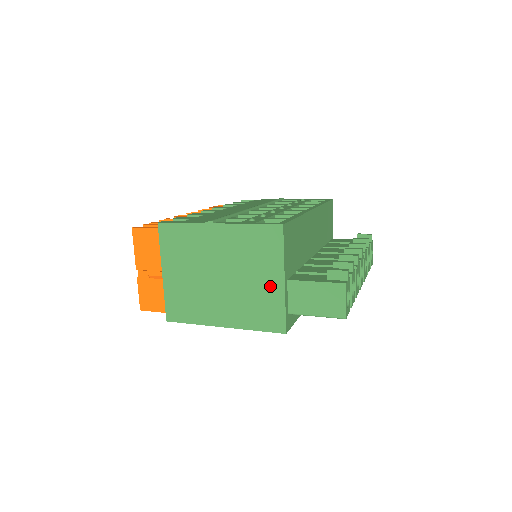
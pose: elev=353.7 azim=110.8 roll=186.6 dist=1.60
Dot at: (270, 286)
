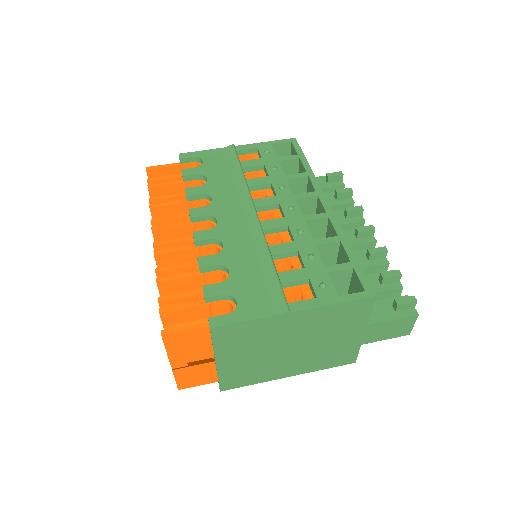
Dot at: (348, 340)
